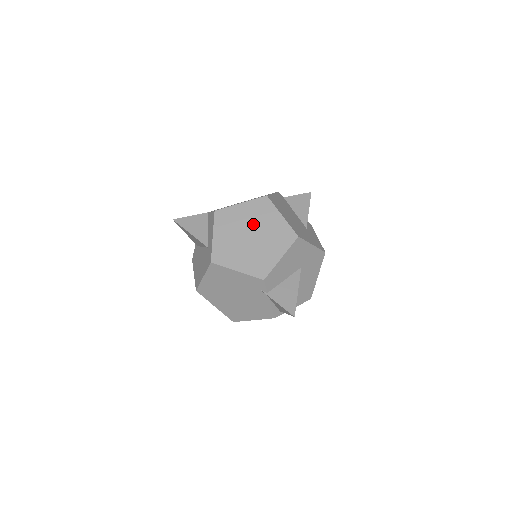
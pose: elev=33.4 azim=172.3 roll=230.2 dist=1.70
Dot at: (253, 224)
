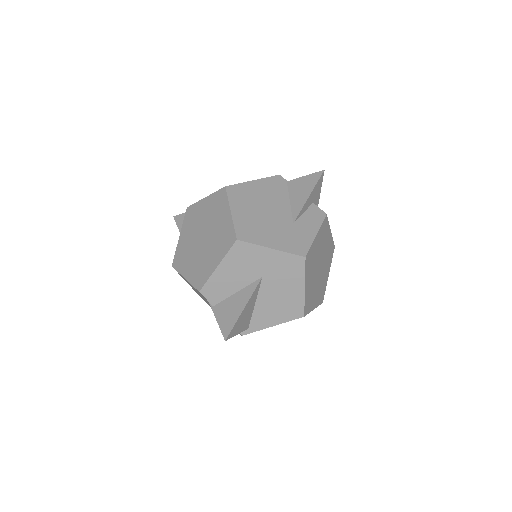
Dot at: (207, 223)
